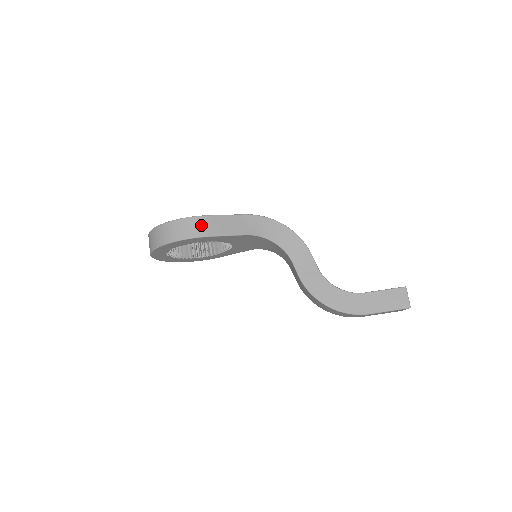
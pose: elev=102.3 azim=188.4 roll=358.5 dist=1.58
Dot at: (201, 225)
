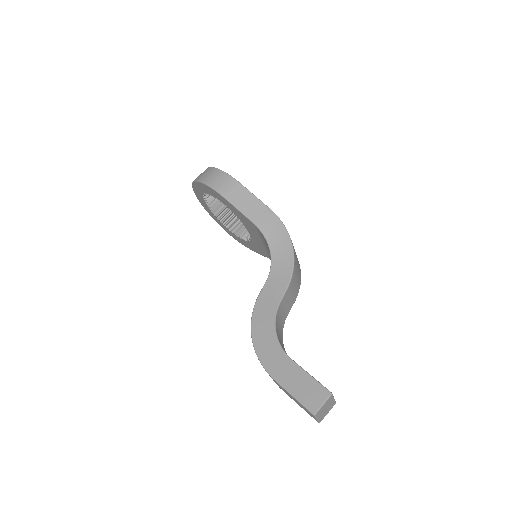
Dot at: (227, 185)
